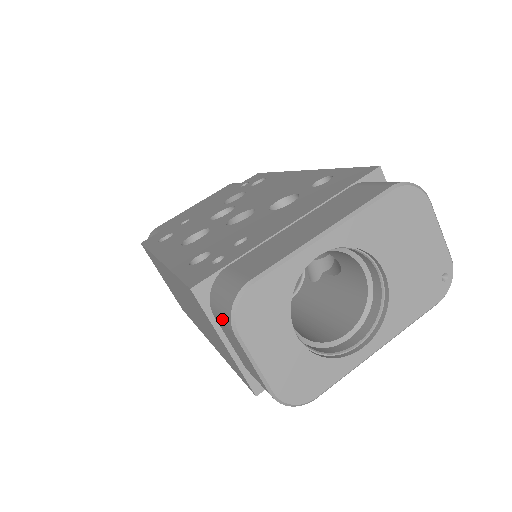
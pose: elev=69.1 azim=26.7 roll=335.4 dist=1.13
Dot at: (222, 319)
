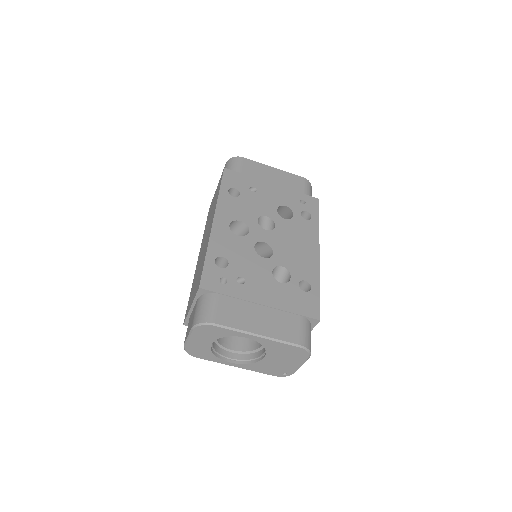
Dot at: (196, 313)
